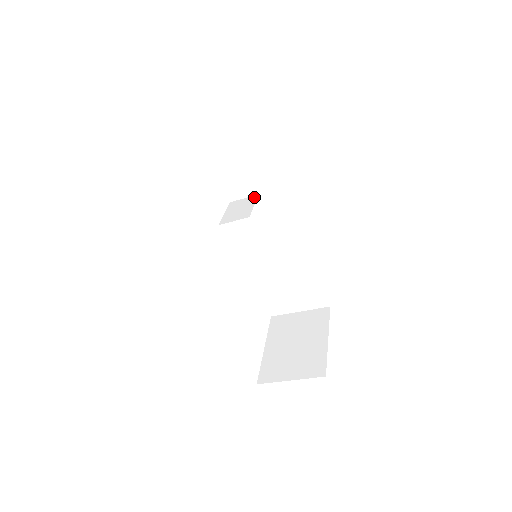
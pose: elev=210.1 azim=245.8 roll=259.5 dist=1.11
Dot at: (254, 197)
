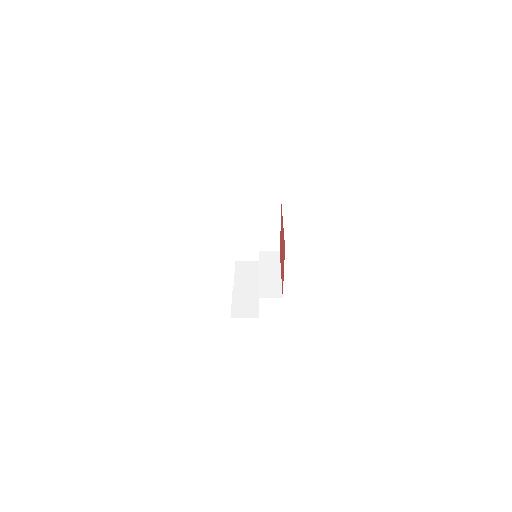
Dot at: (256, 237)
